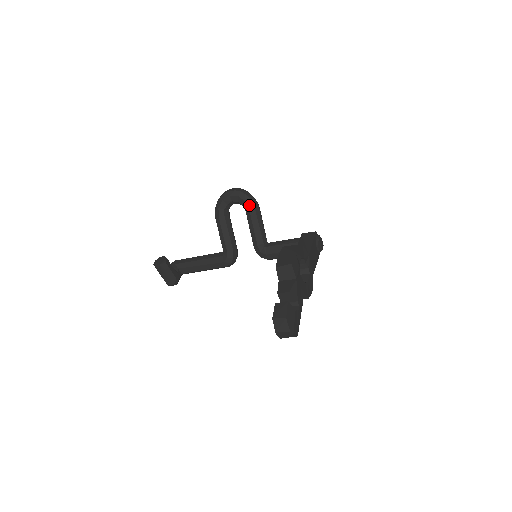
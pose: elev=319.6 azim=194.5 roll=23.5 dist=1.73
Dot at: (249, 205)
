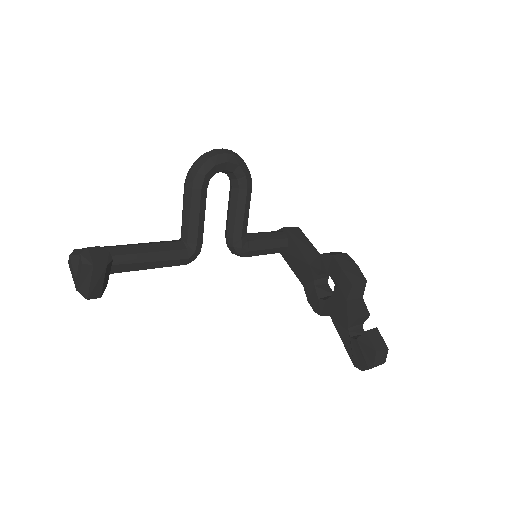
Dot at: (248, 181)
